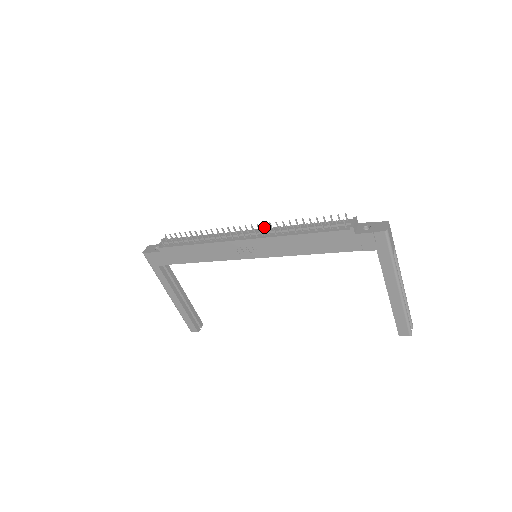
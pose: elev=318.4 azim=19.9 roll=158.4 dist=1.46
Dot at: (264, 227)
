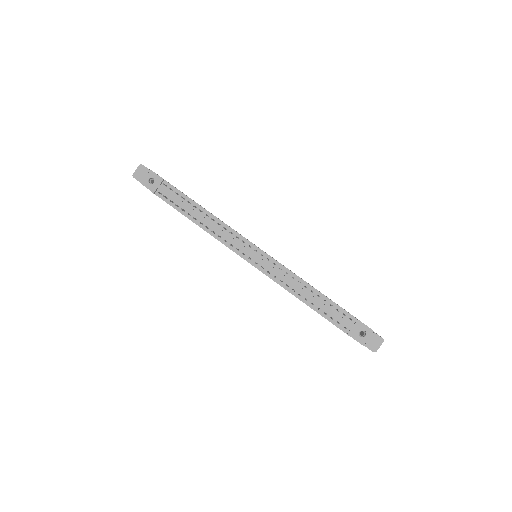
Dot at: (273, 264)
